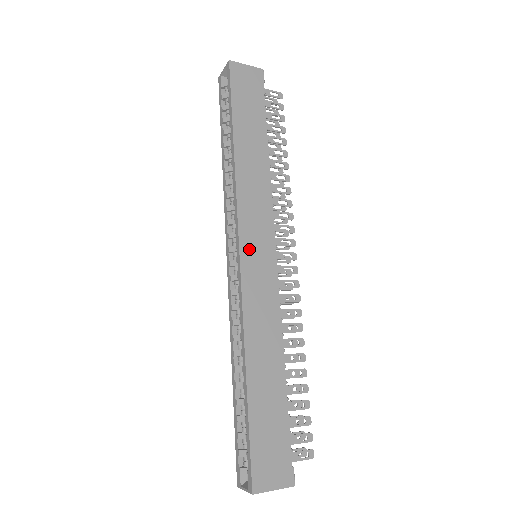
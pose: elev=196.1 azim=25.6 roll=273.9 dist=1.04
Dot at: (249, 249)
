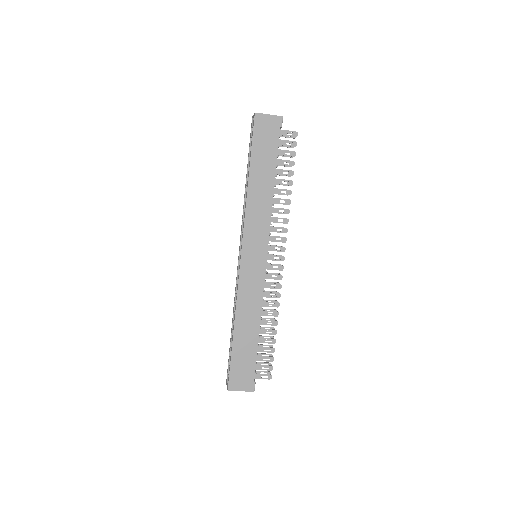
Dot at: (248, 255)
